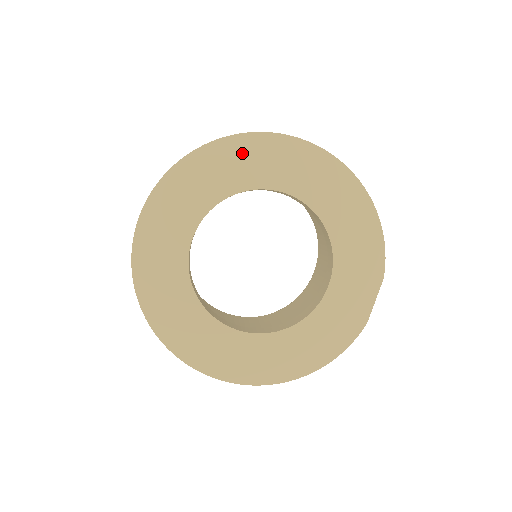
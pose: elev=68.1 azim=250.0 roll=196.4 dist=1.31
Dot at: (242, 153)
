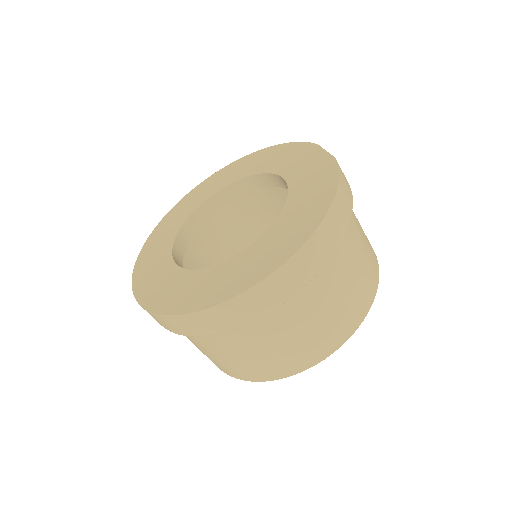
Dot at: (178, 211)
